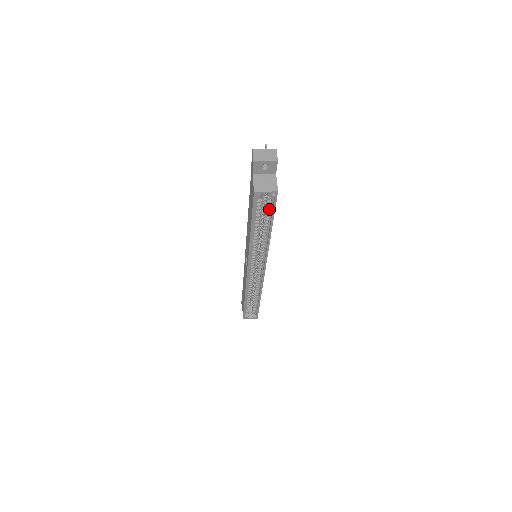
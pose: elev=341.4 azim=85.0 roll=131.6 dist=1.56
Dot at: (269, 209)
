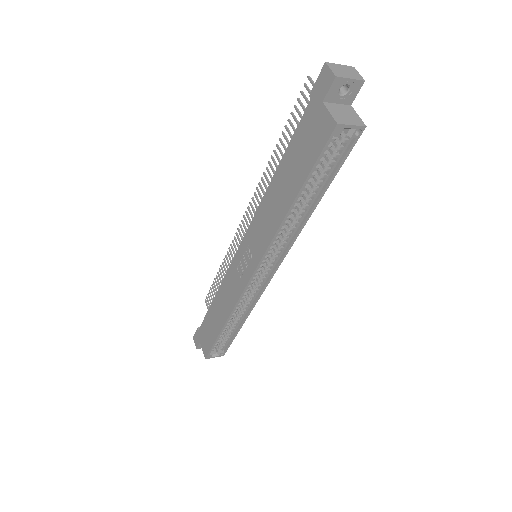
Dot at: (334, 162)
